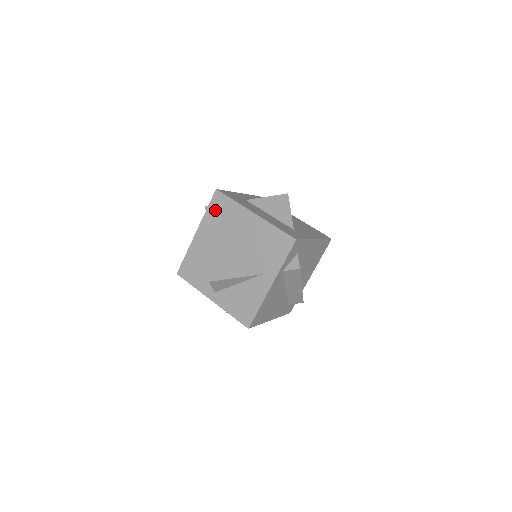
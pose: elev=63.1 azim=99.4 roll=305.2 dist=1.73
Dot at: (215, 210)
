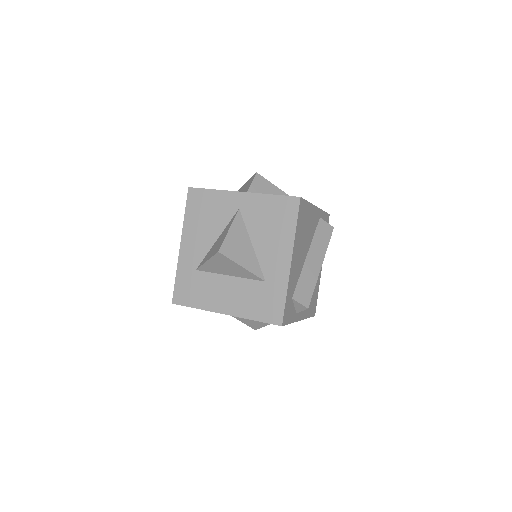
Dot at: occluded
